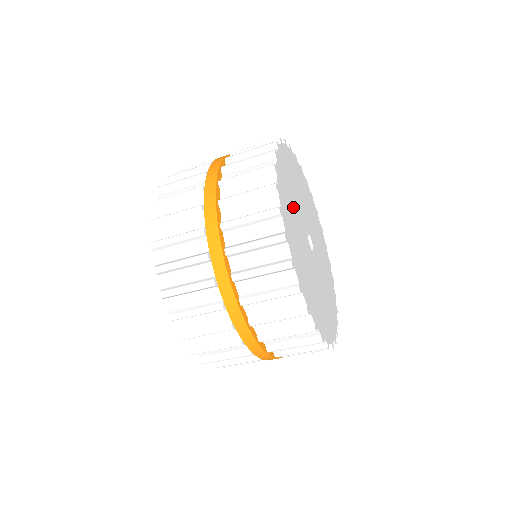
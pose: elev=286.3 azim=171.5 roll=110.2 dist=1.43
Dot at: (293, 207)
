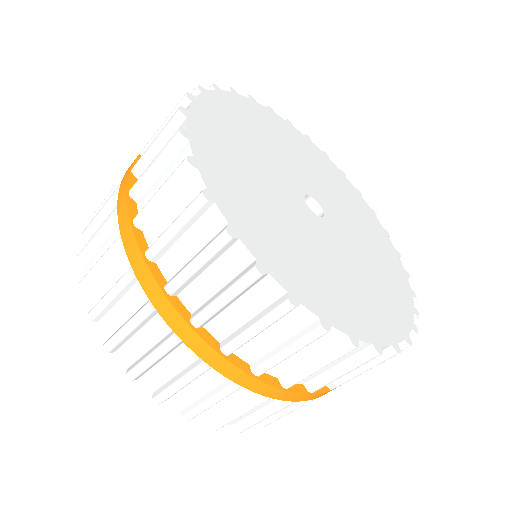
Dot at: (250, 151)
